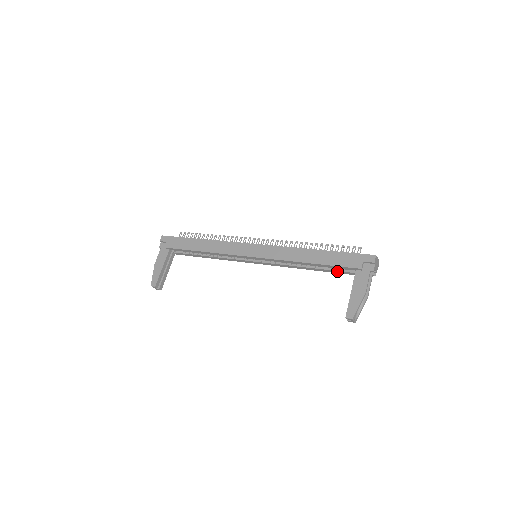
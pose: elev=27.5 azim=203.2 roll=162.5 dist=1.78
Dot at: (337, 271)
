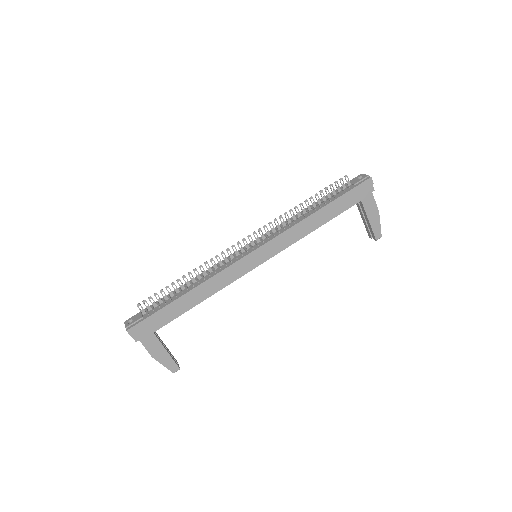
Dot at: occluded
